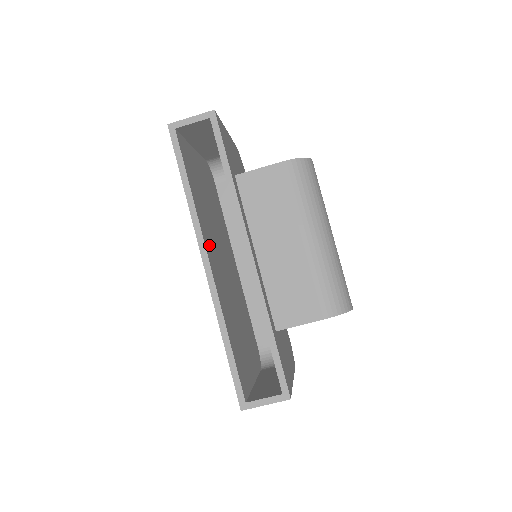
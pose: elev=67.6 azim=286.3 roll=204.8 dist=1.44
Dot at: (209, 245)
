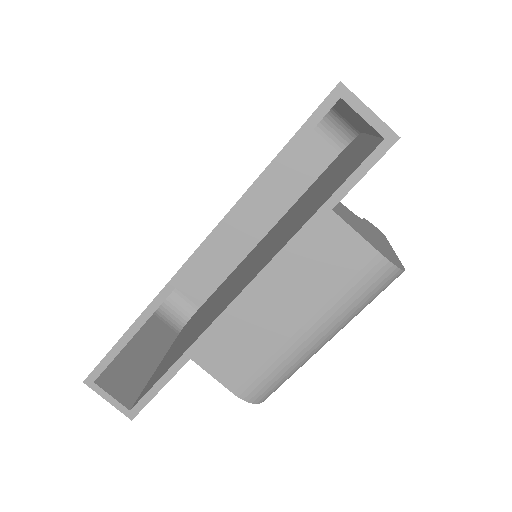
Dot at: occluded
